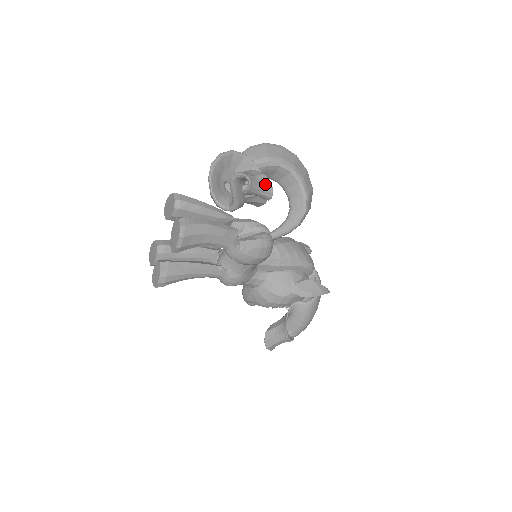
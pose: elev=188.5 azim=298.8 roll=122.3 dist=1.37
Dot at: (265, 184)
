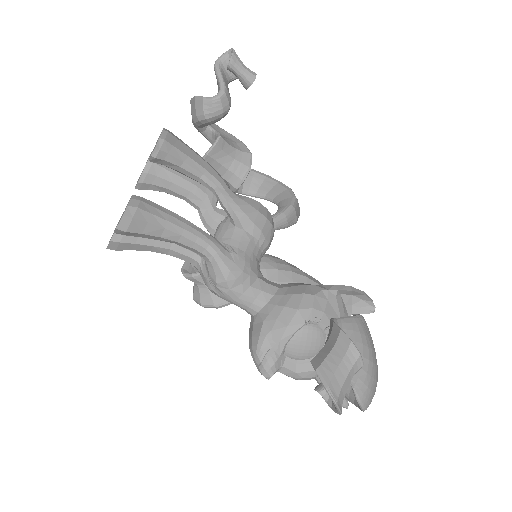
Dot at: (247, 68)
